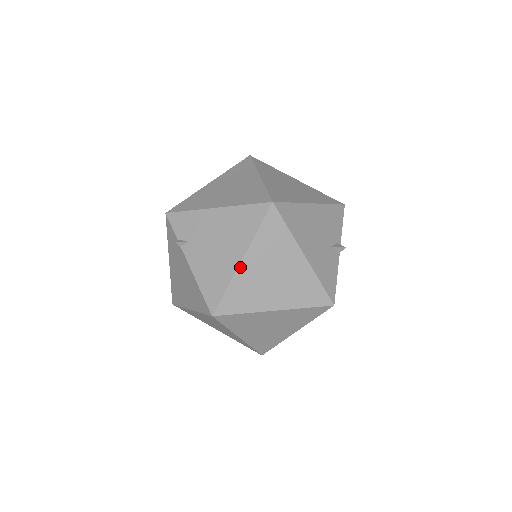
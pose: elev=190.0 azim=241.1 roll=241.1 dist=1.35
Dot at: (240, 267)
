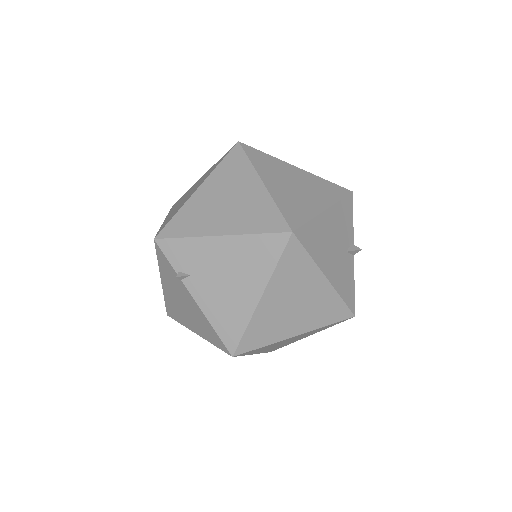
Dot at: (259, 305)
